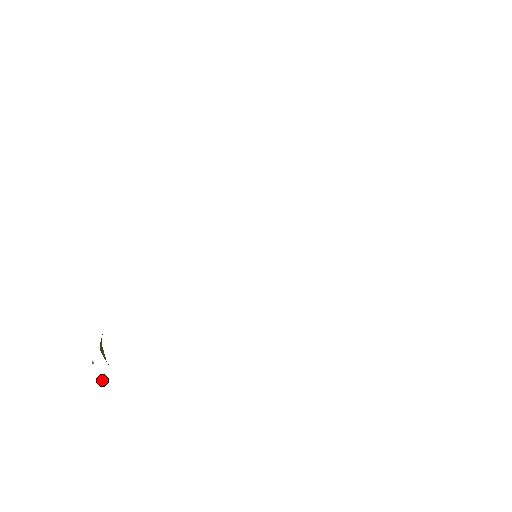
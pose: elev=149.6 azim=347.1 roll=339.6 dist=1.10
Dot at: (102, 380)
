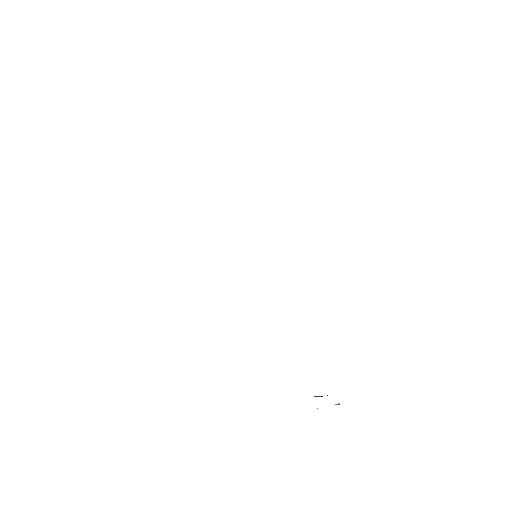
Dot at: occluded
